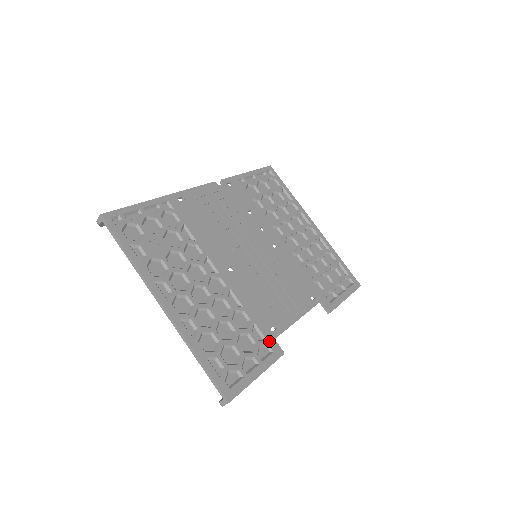
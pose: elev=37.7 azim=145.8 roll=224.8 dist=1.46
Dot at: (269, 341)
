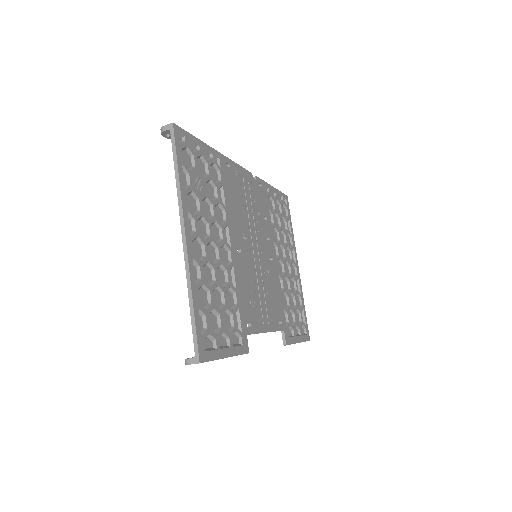
Dot at: (243, 333)
